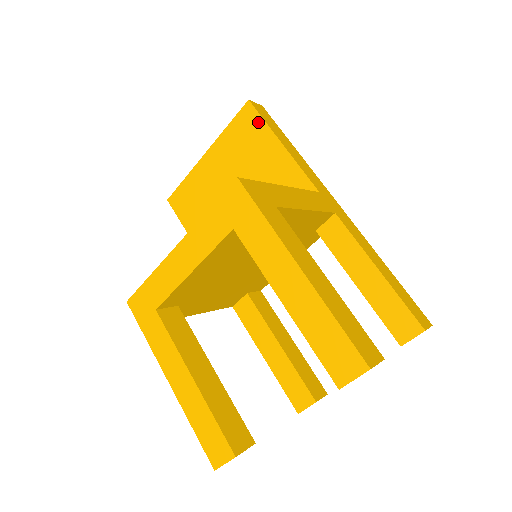
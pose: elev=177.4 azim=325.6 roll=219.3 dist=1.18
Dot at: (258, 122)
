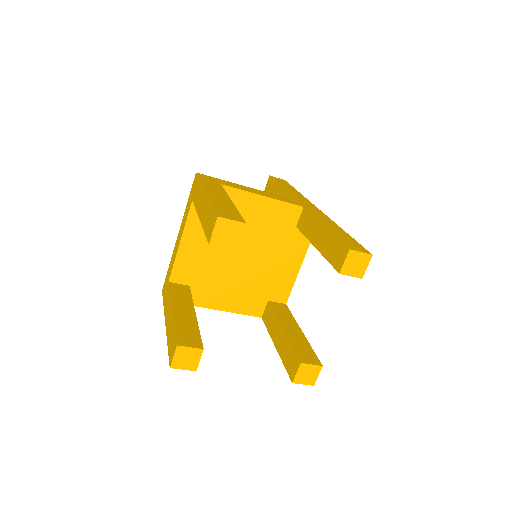
Dot at: (273, 184)
